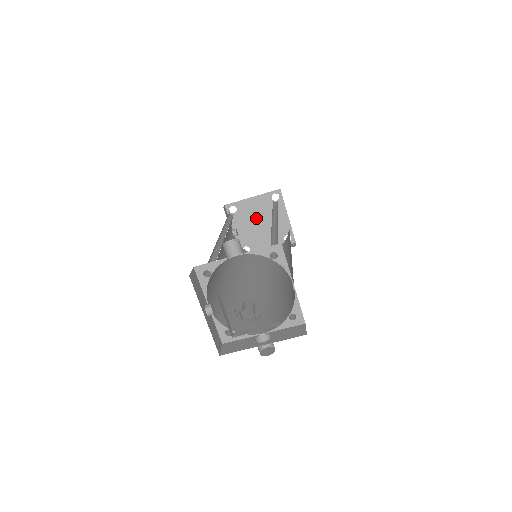
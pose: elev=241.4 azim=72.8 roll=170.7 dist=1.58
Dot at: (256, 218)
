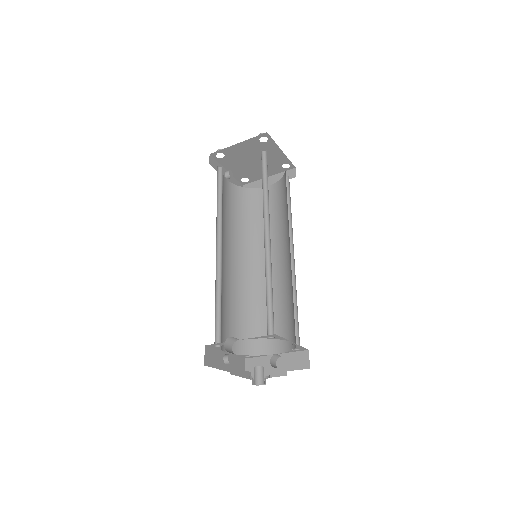
Dot at: (247, 158)
